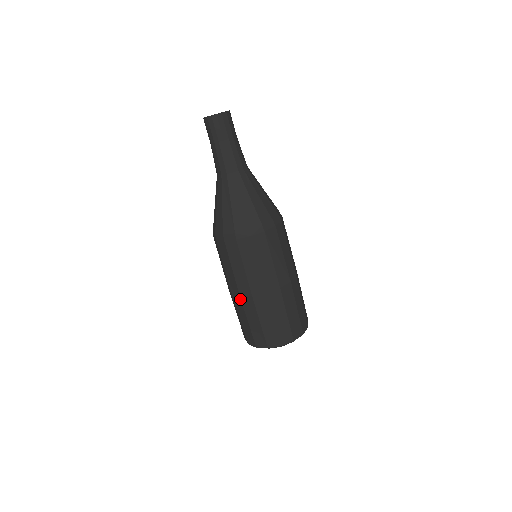
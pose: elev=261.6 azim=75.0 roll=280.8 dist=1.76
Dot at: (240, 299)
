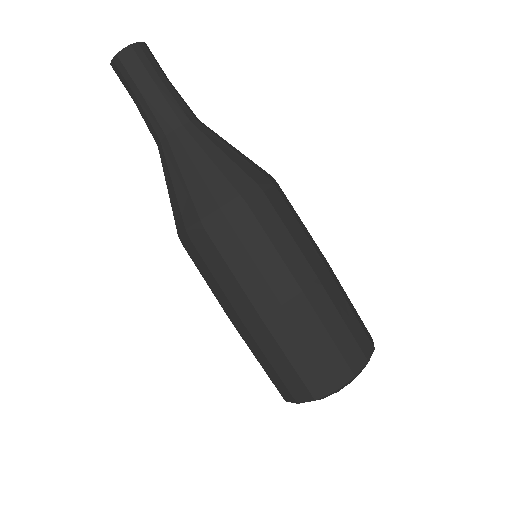
Dot at: occluded
